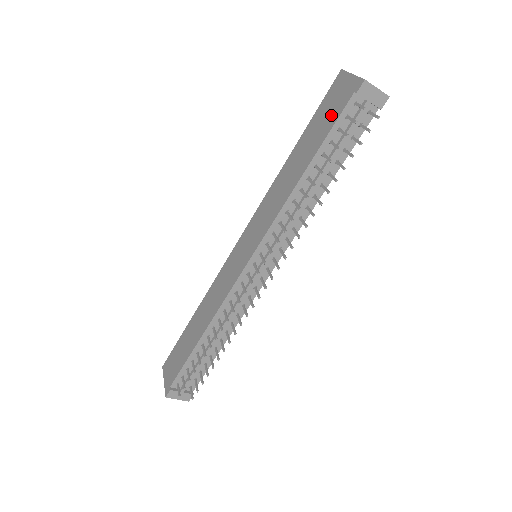
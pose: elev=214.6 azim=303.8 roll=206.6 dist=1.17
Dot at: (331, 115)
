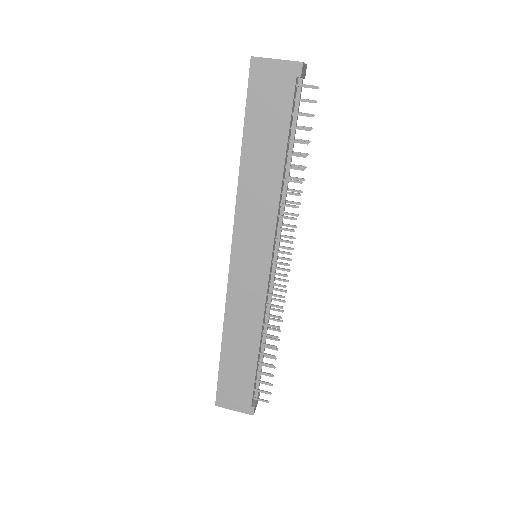
Dot at: (278, 104)
